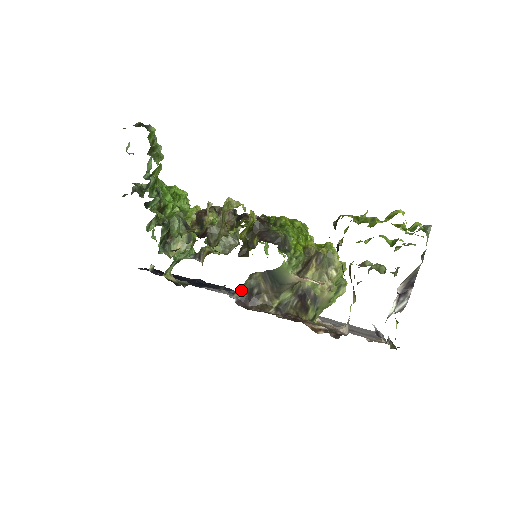
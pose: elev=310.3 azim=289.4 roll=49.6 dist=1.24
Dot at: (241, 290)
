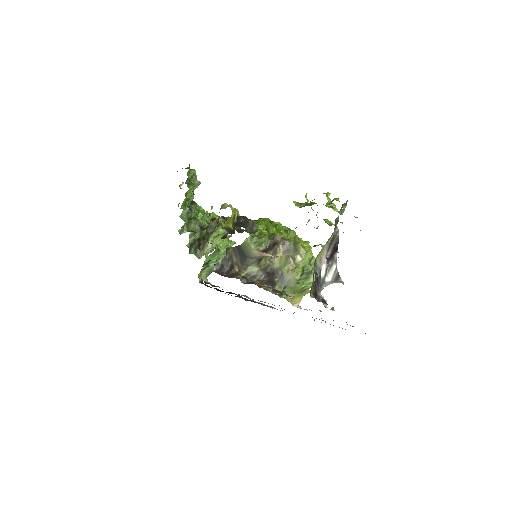
Dot at: (219, 262)
